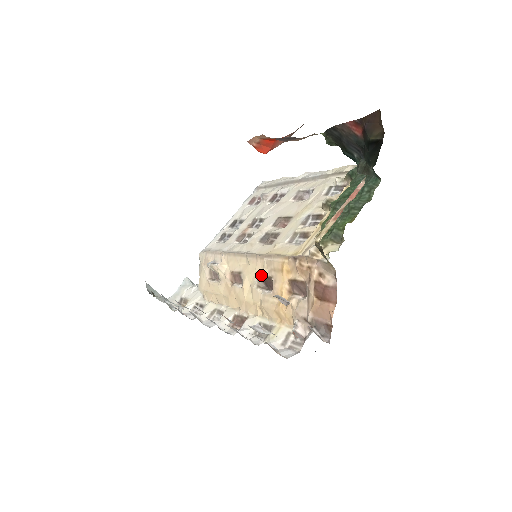
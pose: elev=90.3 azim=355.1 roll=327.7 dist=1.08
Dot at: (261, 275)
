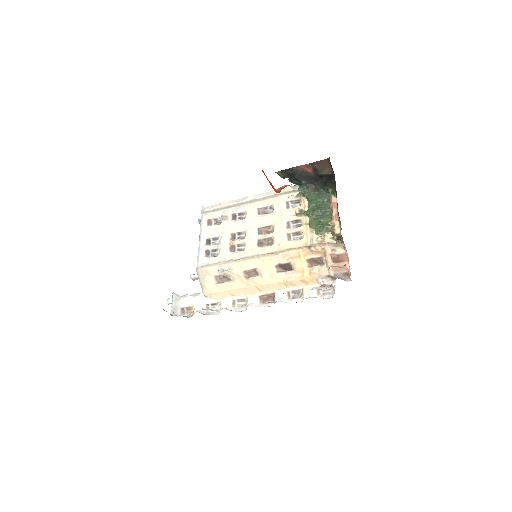
Dot at: (279, 264)
